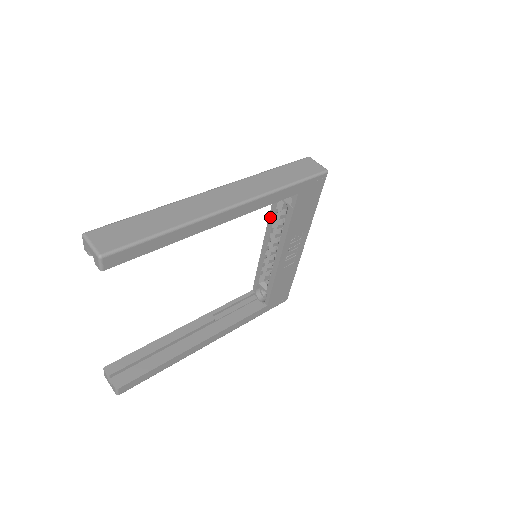
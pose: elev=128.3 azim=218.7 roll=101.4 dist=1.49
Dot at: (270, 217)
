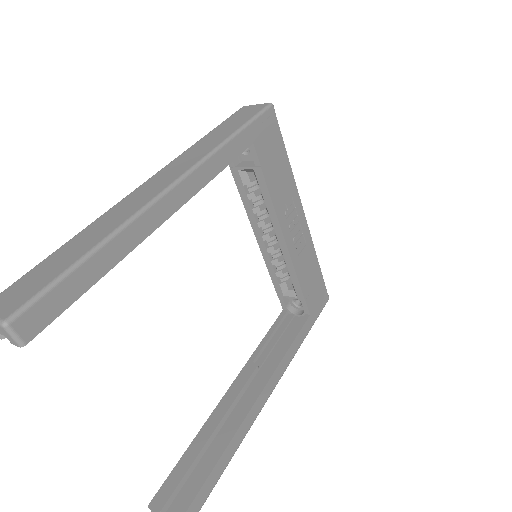
Dot at: (244, 202)
